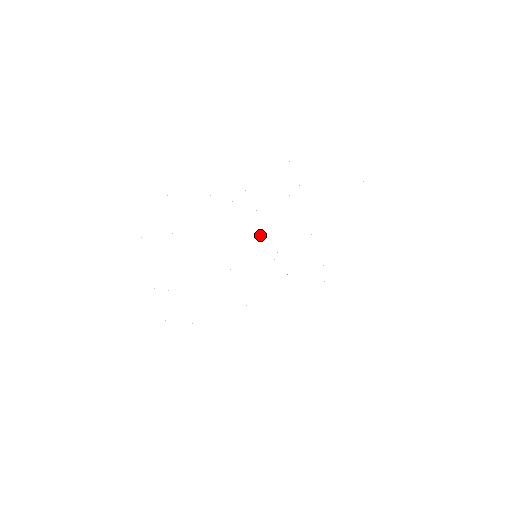
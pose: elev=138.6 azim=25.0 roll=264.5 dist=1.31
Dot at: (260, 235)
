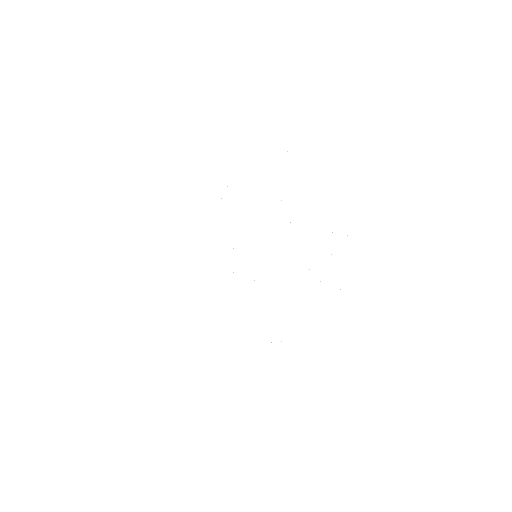
Dot at: occluded
